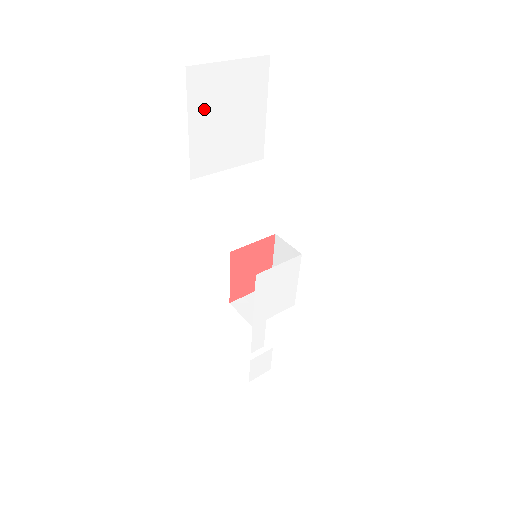
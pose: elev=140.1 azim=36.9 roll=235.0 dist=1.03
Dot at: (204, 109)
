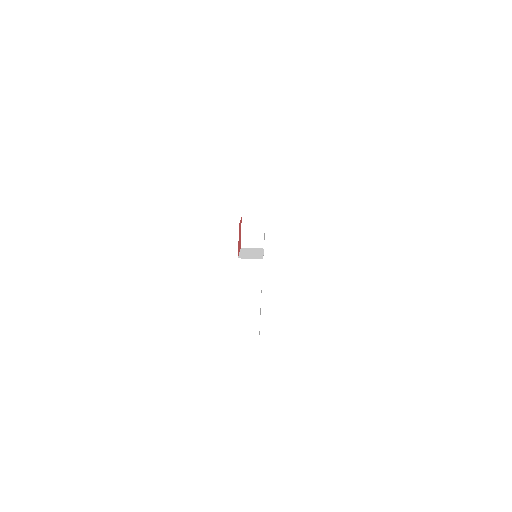
Dot at: occluded
